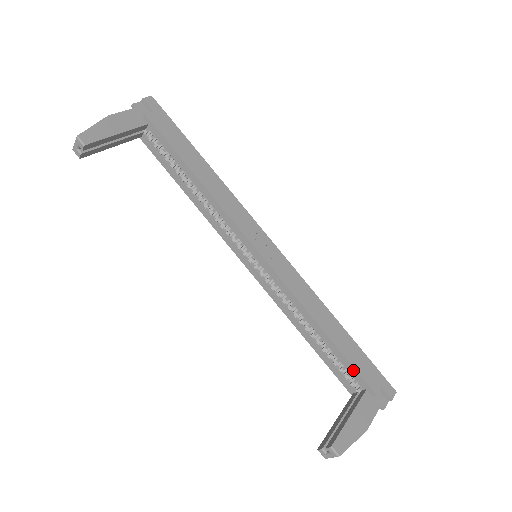
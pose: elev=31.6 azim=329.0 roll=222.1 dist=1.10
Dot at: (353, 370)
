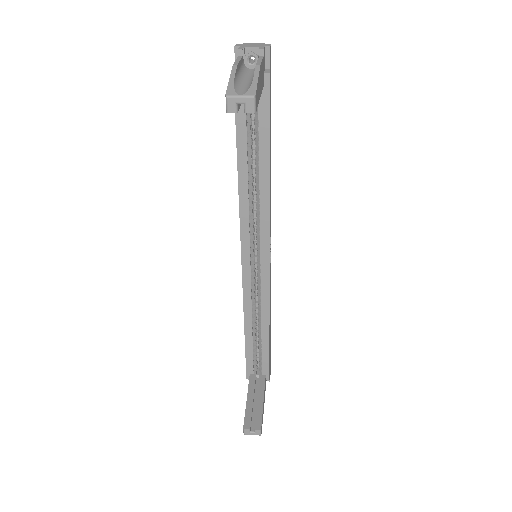
Dot at: (267, 362)
